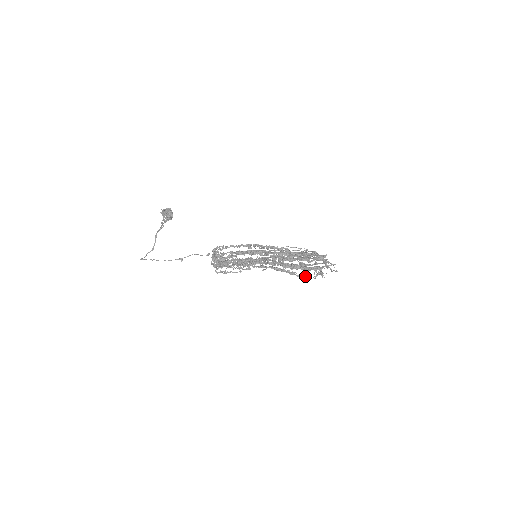
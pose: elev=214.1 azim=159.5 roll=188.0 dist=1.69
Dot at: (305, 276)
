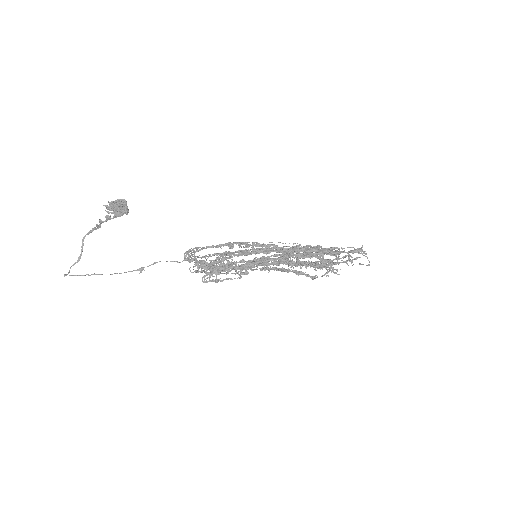
Dot at: (315, 275)
